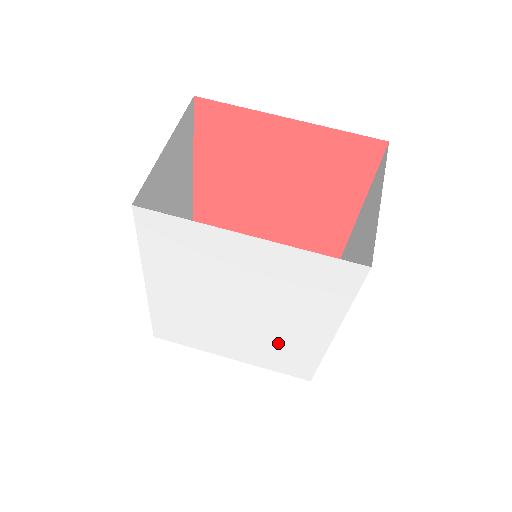
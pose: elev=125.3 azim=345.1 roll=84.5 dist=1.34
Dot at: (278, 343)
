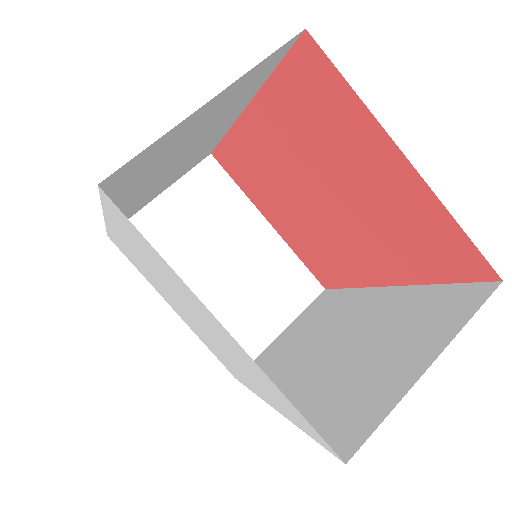
Dot at: (219, 353)
